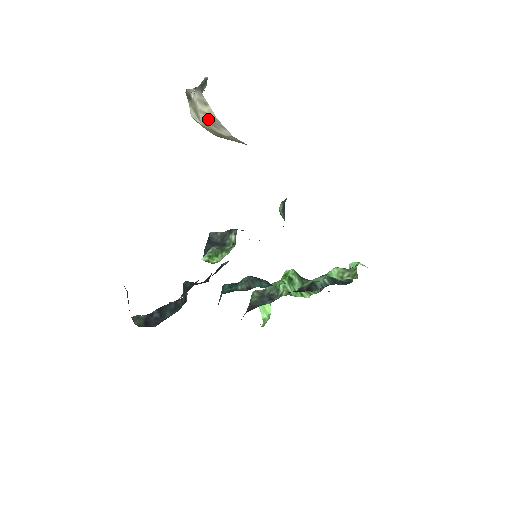
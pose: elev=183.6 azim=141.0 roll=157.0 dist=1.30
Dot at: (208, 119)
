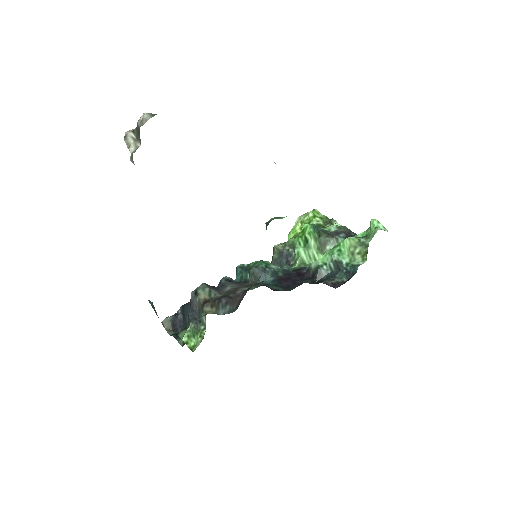
Dot at: occluded
